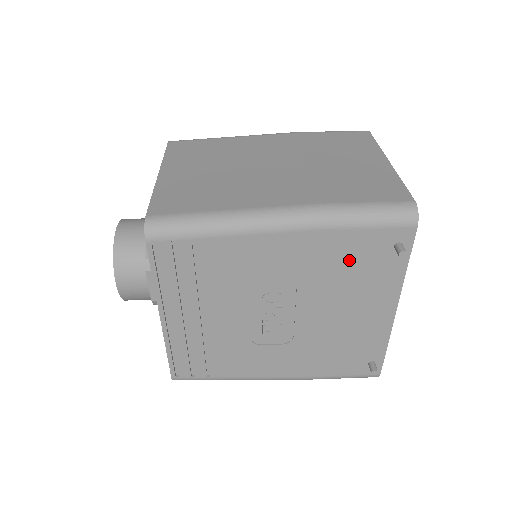
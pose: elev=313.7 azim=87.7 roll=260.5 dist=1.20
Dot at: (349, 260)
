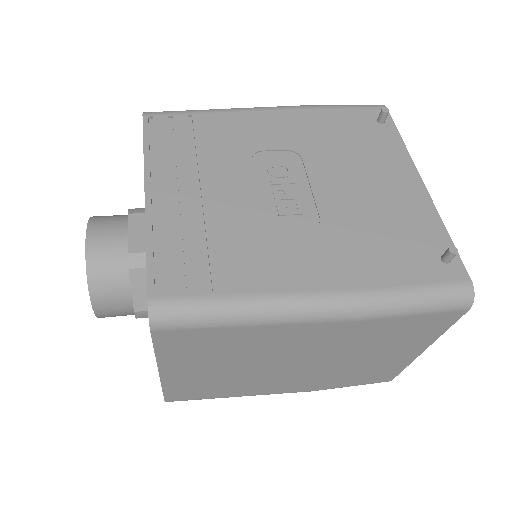
Dot at: (343, 133)
